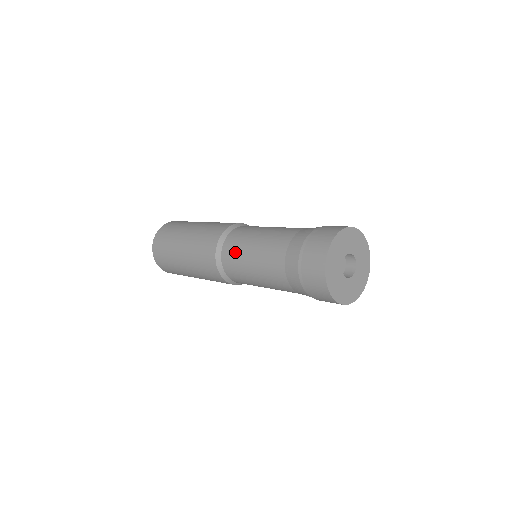
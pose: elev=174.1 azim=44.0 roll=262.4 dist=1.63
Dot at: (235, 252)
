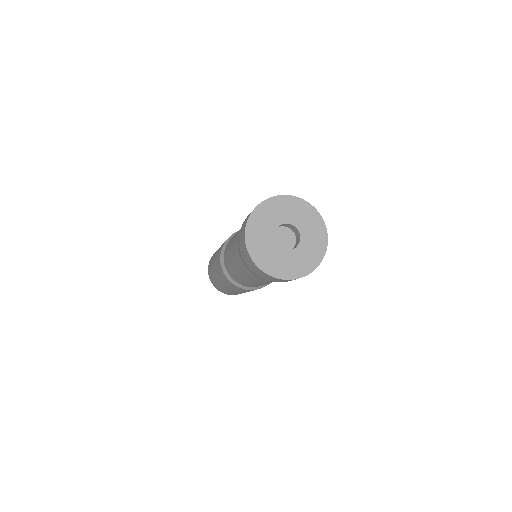
Dot at: occluded
